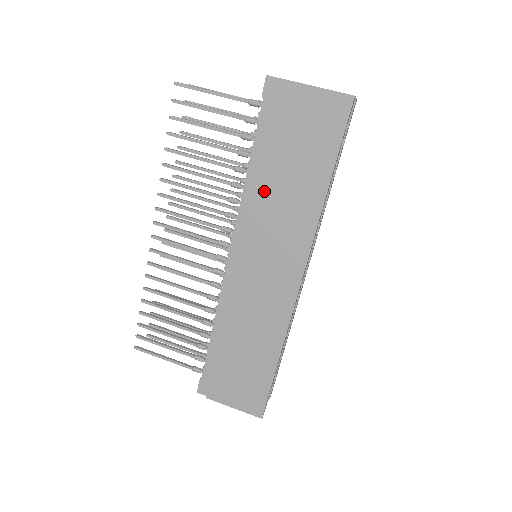
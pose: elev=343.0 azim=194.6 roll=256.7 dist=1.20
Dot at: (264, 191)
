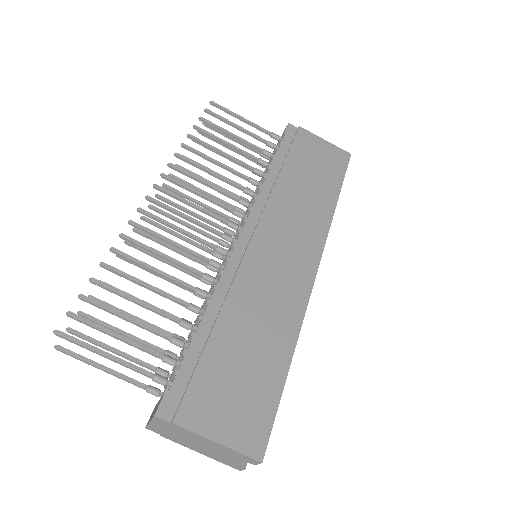
Dot at: (284, 188)
